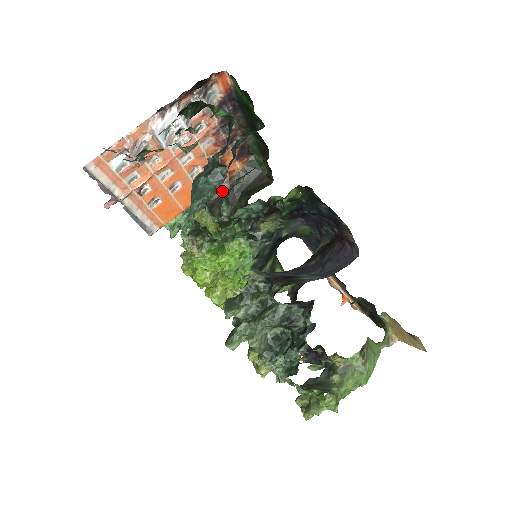
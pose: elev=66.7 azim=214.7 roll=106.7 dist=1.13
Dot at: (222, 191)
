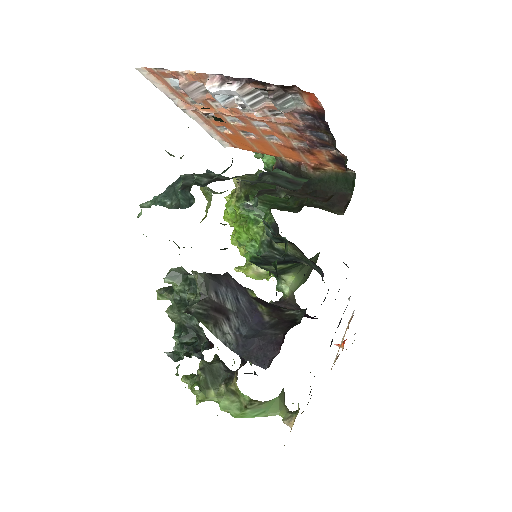
Dot at: (302, 171)
